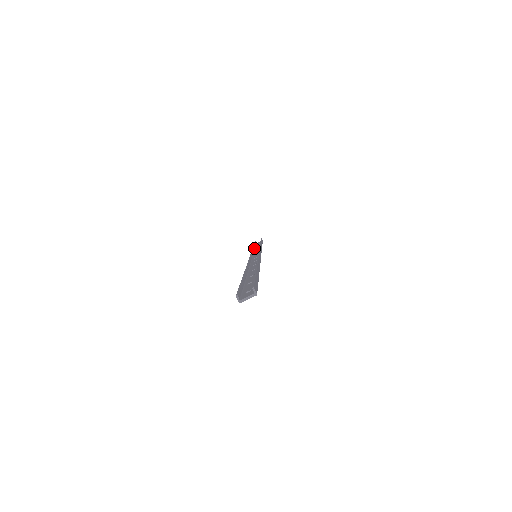
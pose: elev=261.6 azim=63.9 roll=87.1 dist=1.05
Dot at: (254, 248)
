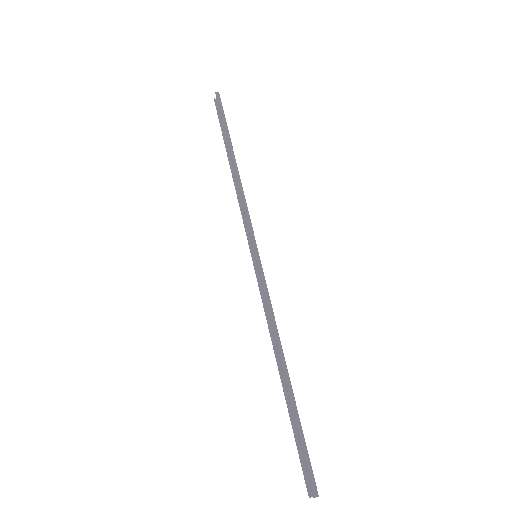
Dot at: (233, 173)
